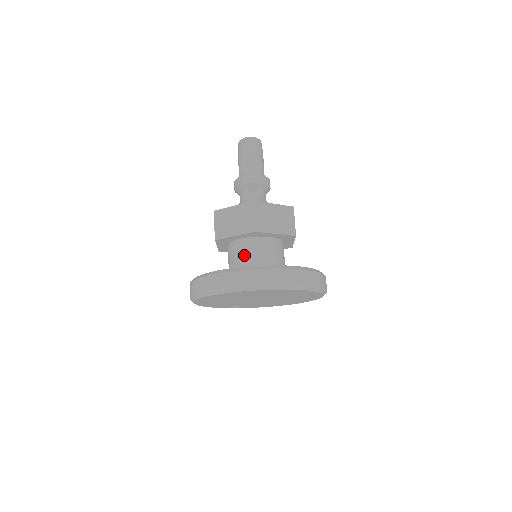
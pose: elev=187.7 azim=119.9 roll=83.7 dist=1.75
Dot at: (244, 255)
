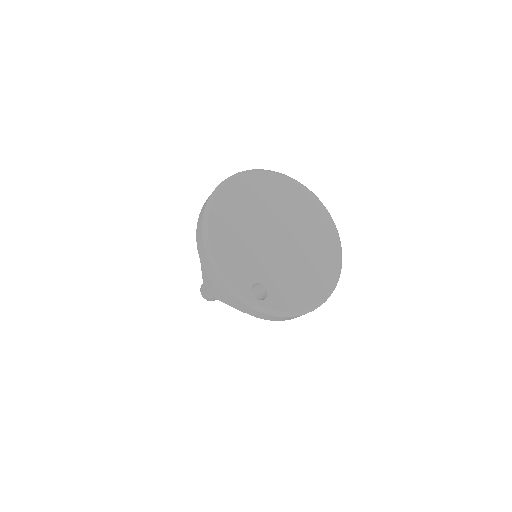
Dot at: occluded
